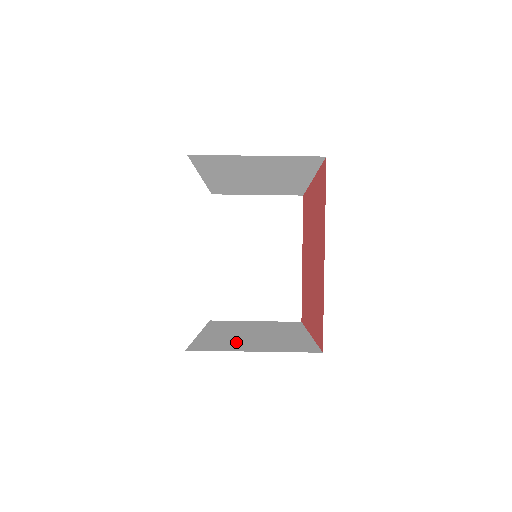
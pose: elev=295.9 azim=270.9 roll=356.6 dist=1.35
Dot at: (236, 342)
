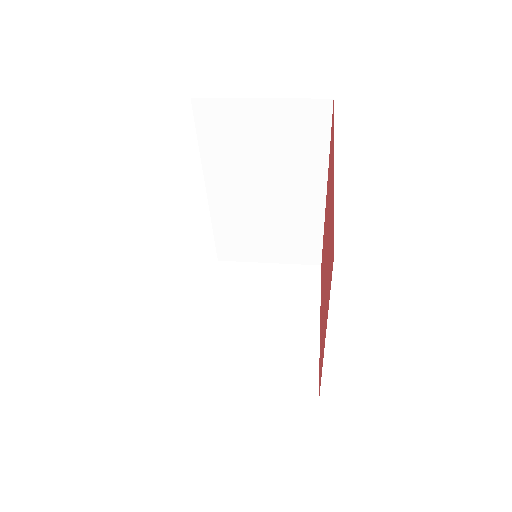
Dot at: occluded
